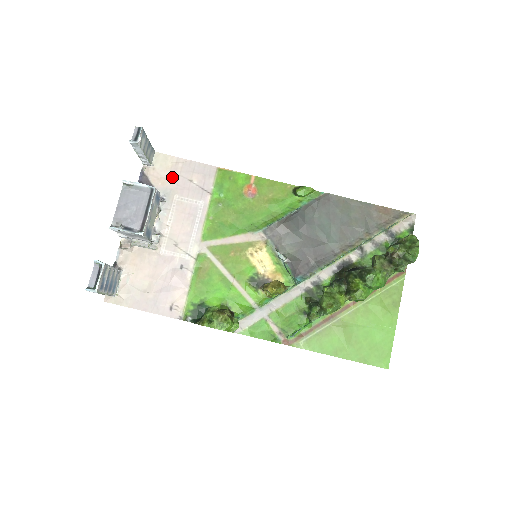
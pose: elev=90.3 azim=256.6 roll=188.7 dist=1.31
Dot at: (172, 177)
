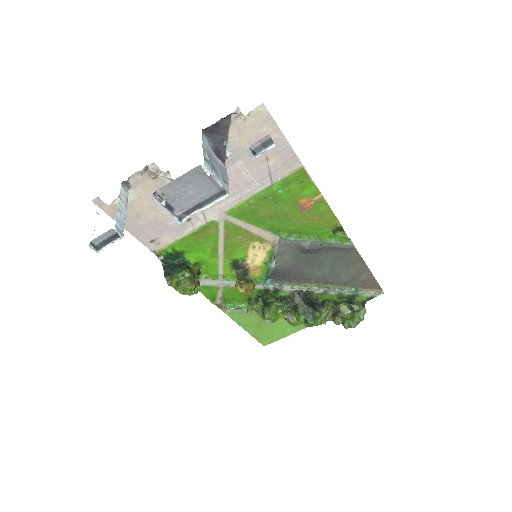
Dot at: (254, 142)
